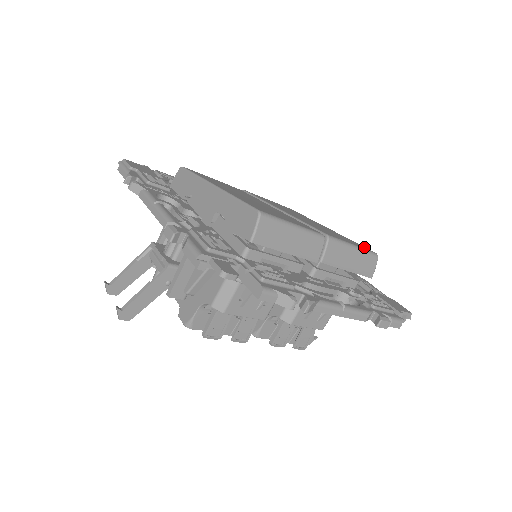
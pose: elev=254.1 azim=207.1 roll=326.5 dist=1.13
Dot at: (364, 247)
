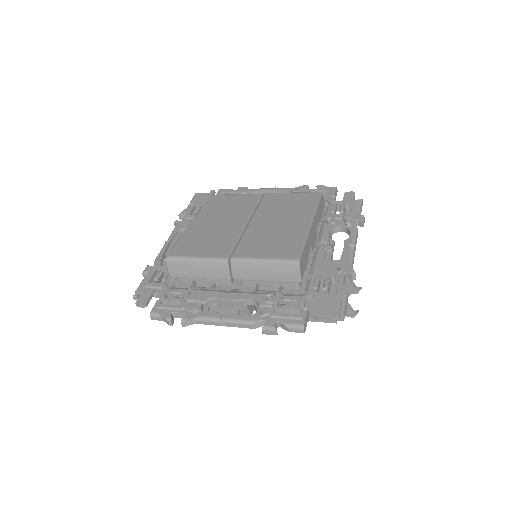
Dot at: (294, 253)
